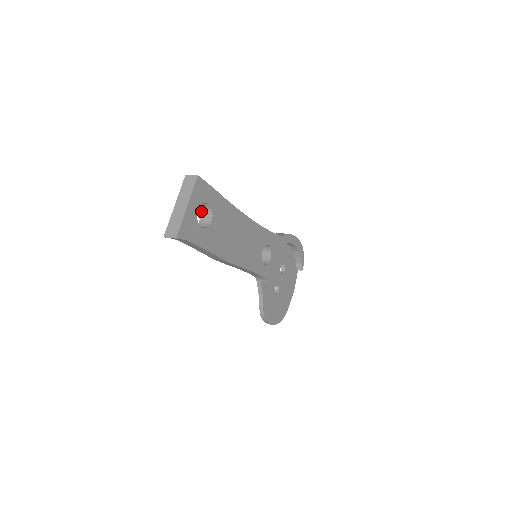
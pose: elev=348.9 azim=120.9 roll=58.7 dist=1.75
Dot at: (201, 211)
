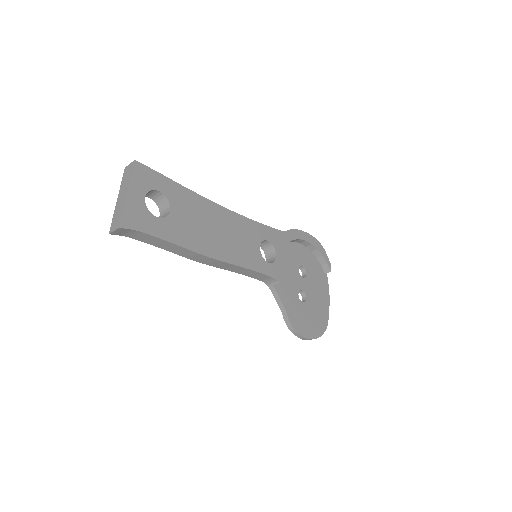
Dot at: (158, 206)
